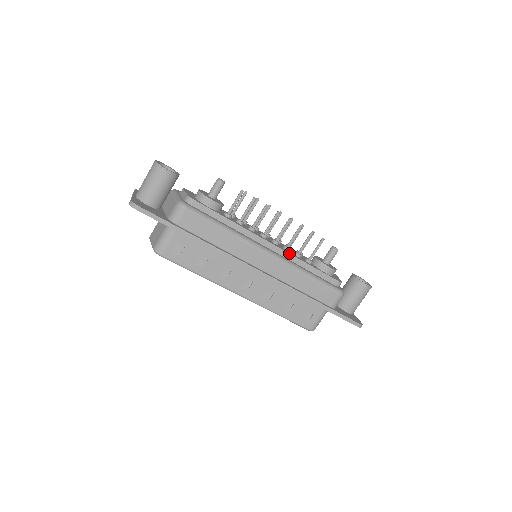
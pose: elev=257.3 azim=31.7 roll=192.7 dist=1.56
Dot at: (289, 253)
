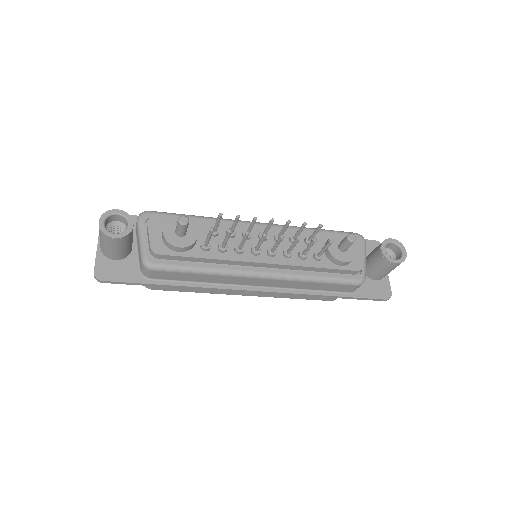
Dot at: (288, 265)
